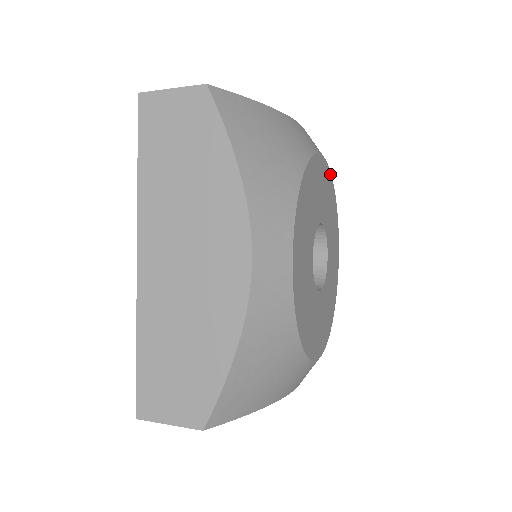
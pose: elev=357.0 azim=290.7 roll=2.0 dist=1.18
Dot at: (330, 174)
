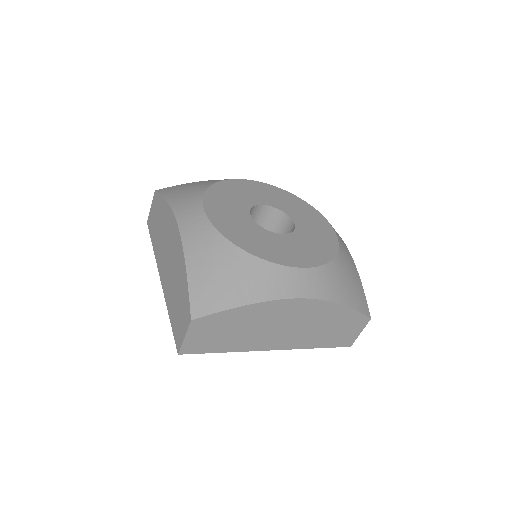
Dot at: (277, 188)
